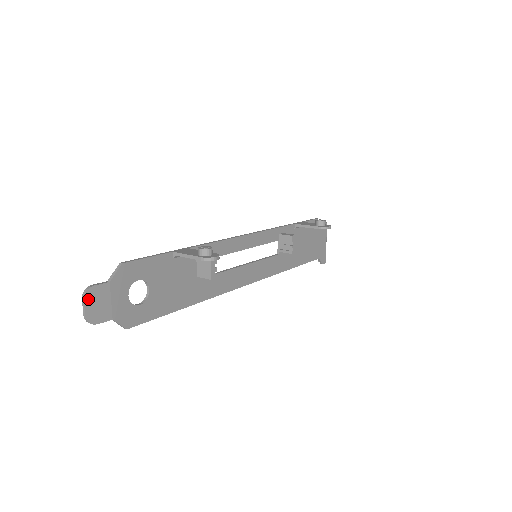
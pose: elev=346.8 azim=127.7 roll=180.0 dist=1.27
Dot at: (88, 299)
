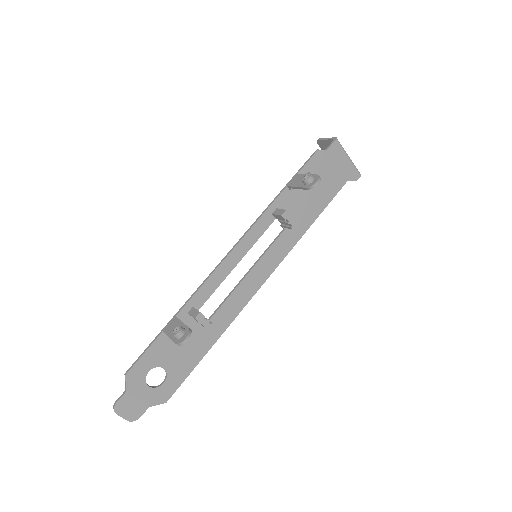
Dot at: (119, 412)
